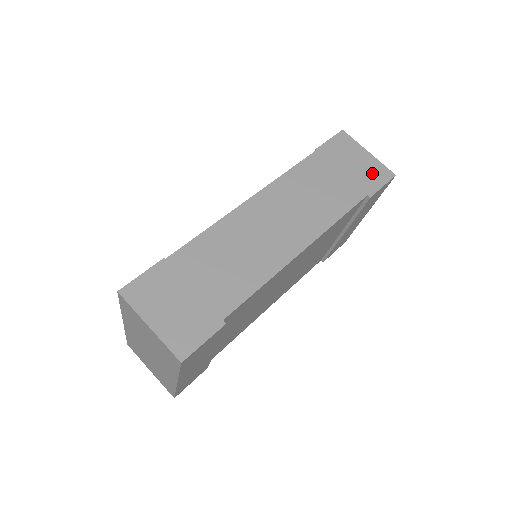
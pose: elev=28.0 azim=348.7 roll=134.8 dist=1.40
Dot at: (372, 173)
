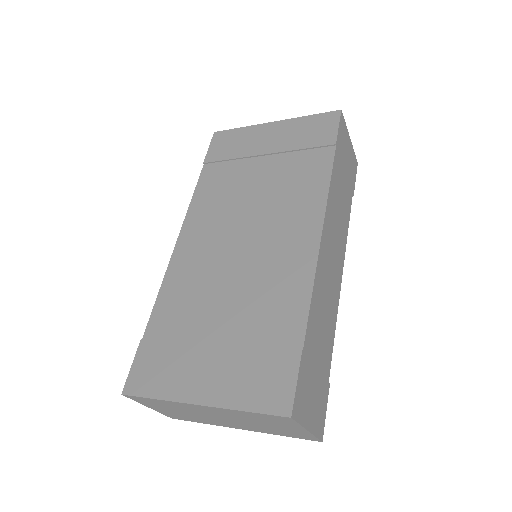
Dot at: (353, 165)
